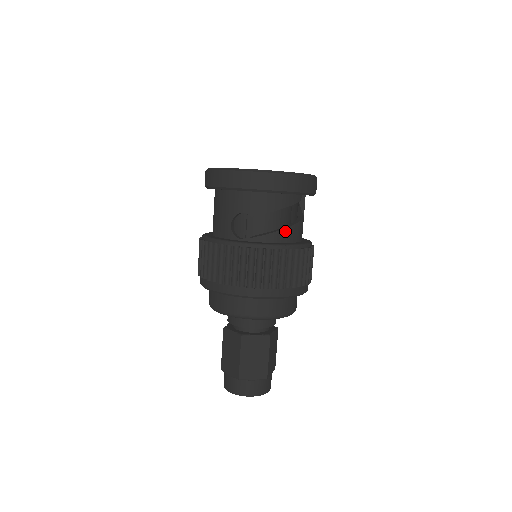
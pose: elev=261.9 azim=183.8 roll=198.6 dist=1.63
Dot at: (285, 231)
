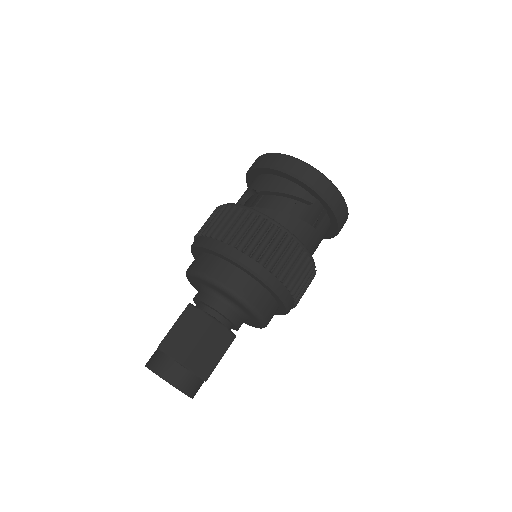
Dot at: (279, 214)
